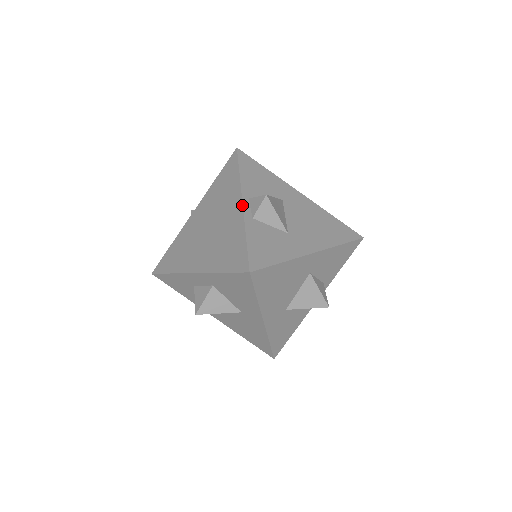
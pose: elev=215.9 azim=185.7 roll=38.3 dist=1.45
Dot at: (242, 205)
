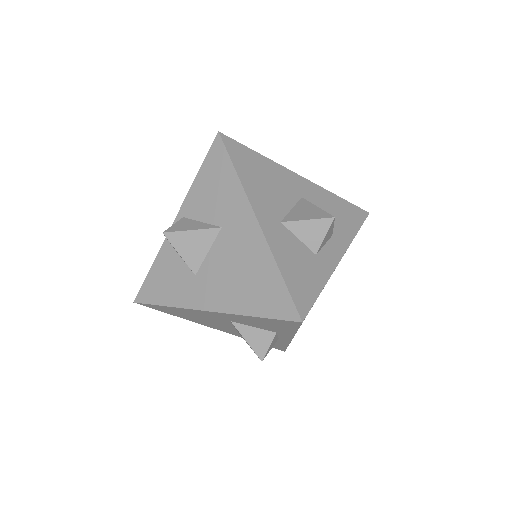
Dot at: occluded
